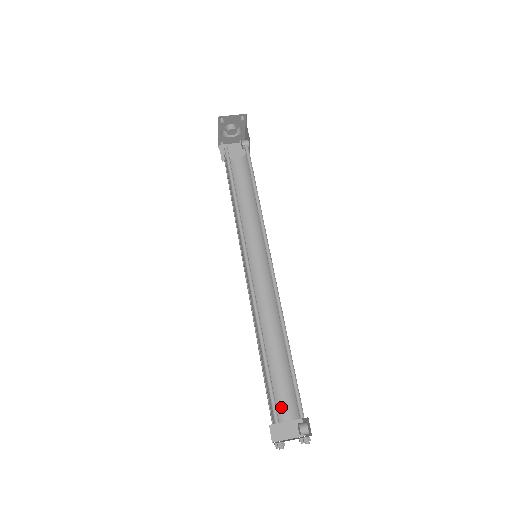
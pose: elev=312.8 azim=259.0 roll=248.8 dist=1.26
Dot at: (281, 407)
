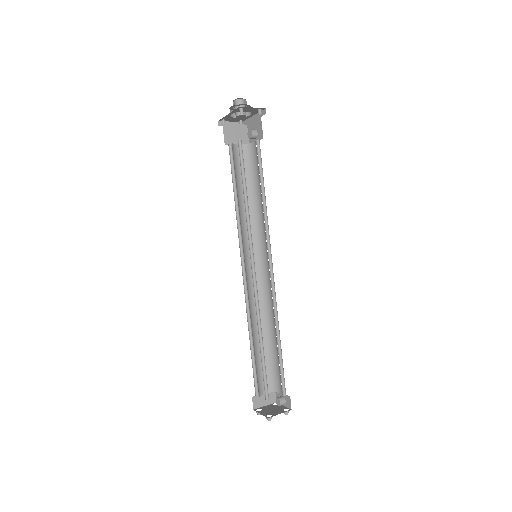
Dot at: (262, 383)
